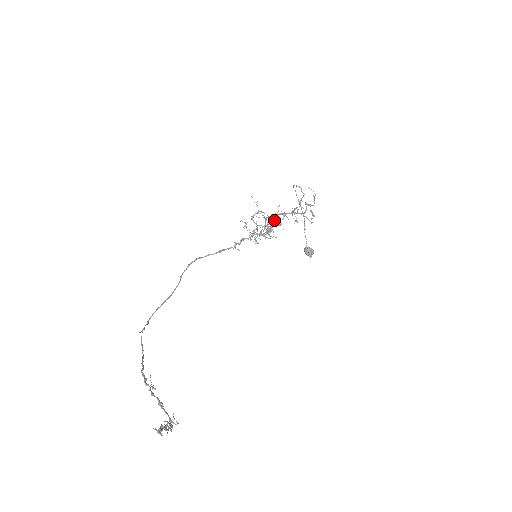
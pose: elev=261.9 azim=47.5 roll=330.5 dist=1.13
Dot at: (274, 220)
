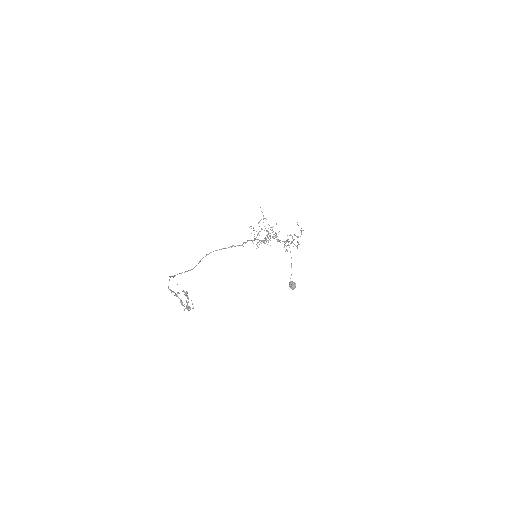
Dot at: (272, 232)
